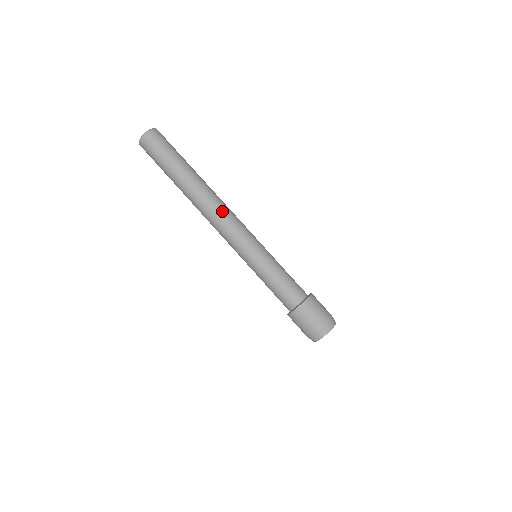
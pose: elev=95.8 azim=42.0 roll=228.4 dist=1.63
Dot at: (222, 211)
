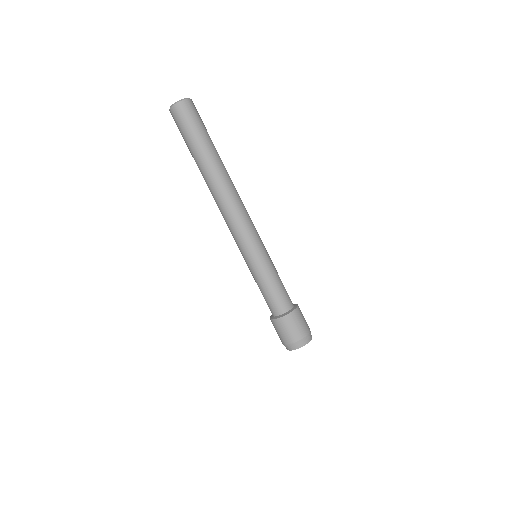
Dot at: (224, 211)
